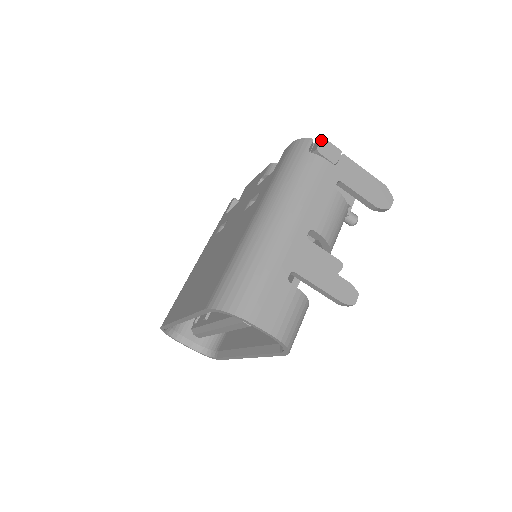
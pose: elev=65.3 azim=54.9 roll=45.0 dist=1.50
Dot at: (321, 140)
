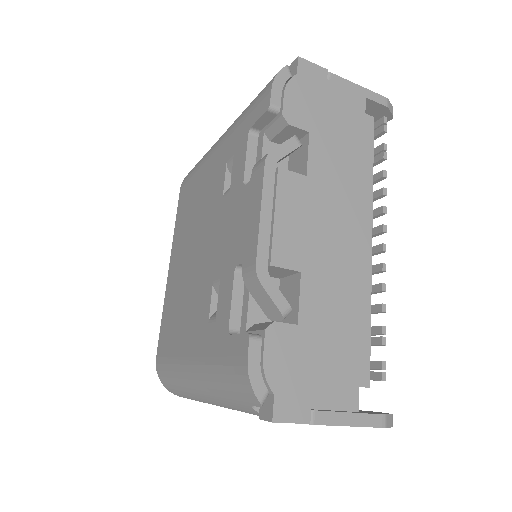
Dot at: (268, 421)
